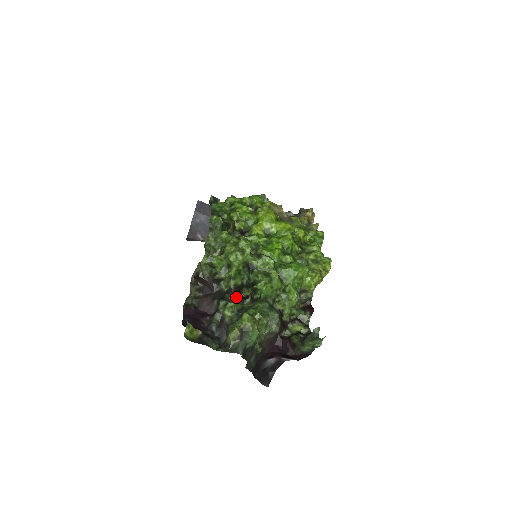
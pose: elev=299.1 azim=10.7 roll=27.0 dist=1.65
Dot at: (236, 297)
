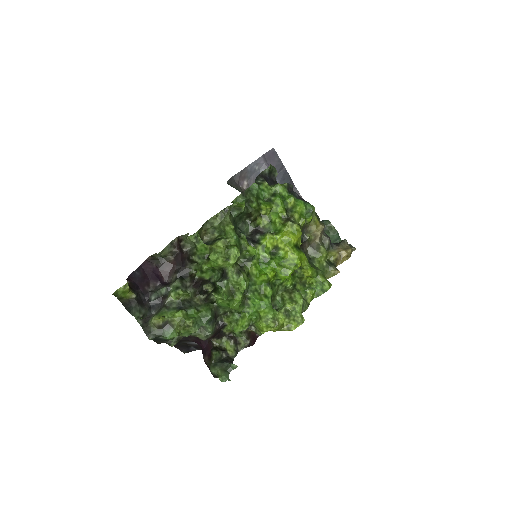
Dot at: (194, 287)
